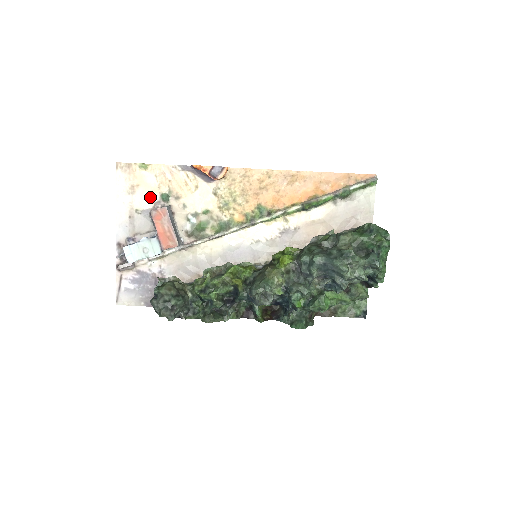
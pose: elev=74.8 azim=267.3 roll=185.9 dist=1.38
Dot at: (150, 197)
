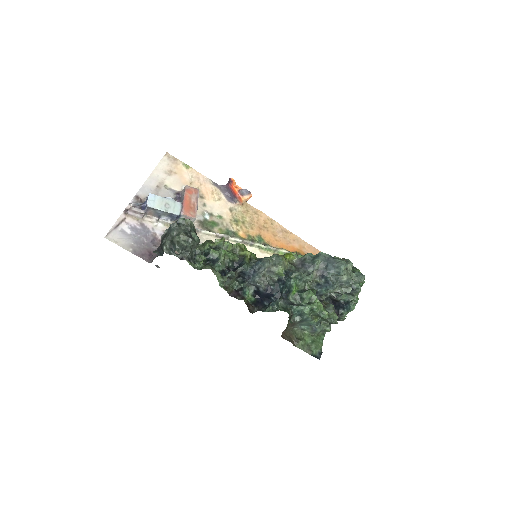
Dot at: (181, 185)
